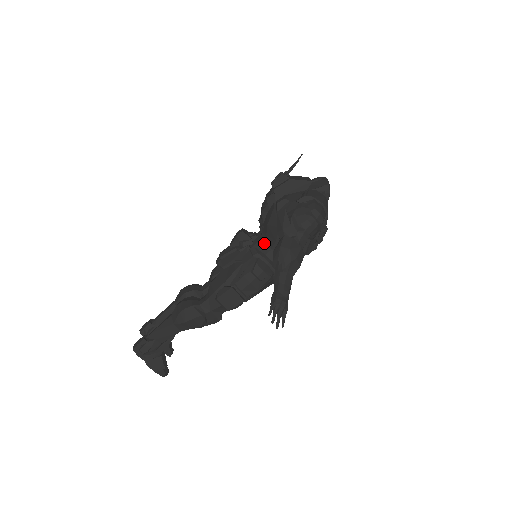
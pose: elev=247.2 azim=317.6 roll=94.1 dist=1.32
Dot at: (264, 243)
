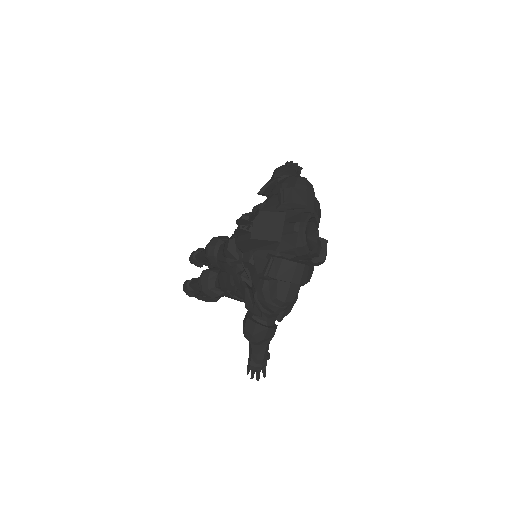
Dot at: occluded
